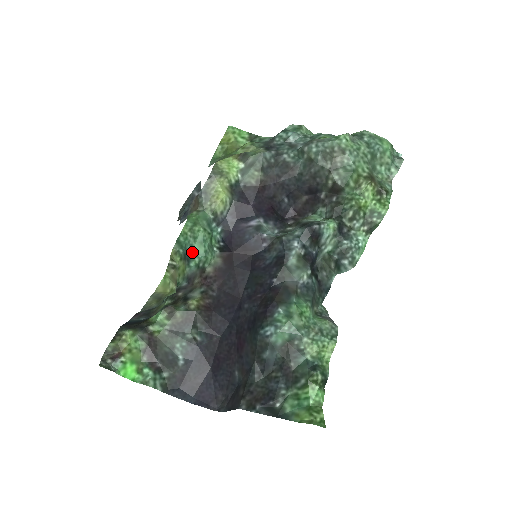
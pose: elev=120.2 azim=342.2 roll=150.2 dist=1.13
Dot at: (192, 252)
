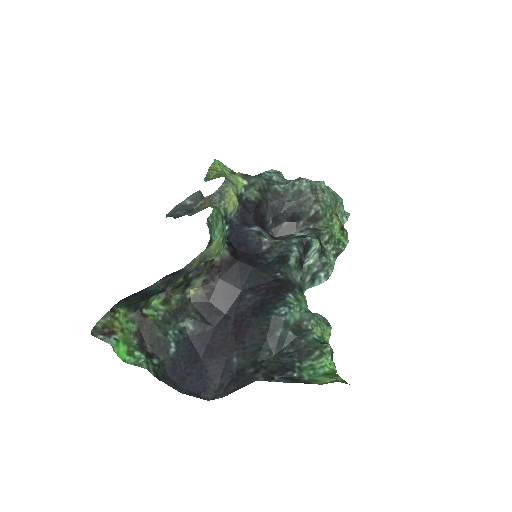
Dot at: (213, 236)
